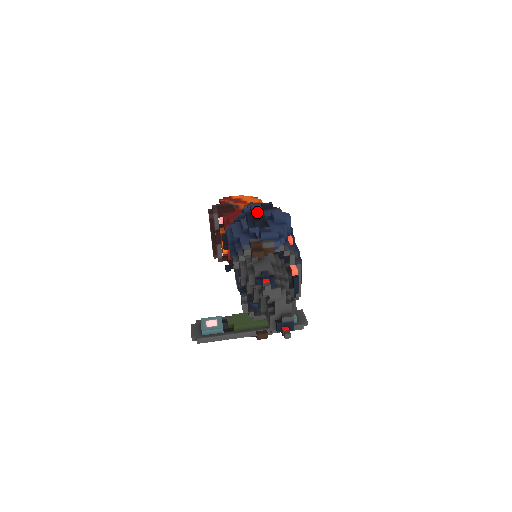
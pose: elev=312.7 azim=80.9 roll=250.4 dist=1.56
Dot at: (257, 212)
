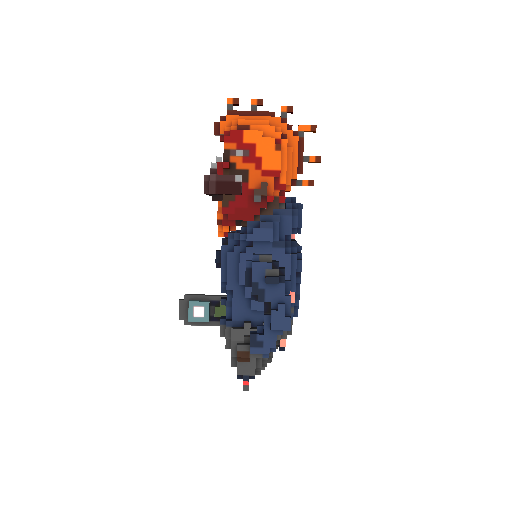
Dot at: (257, 288)
